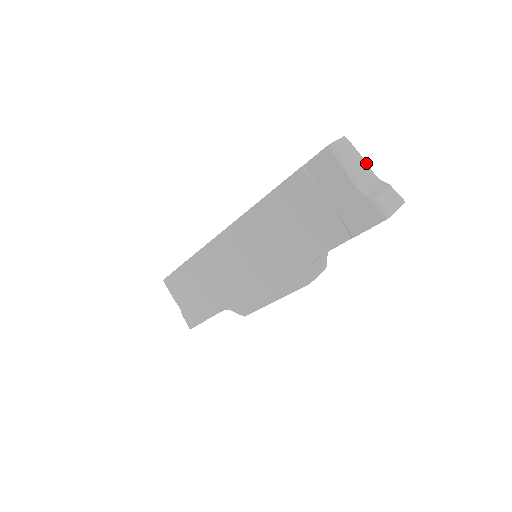
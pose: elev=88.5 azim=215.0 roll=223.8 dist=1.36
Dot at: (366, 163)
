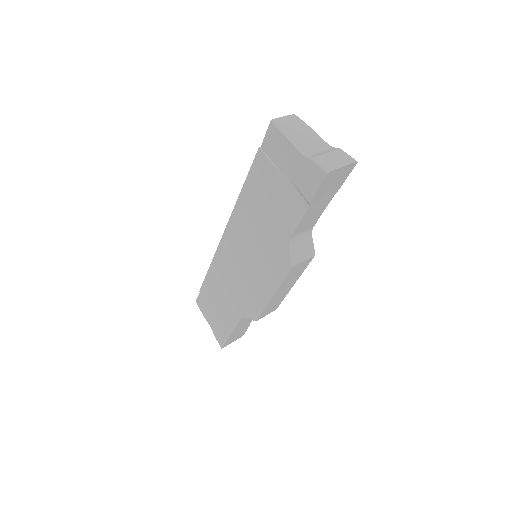
Dot at: (317, 134)
